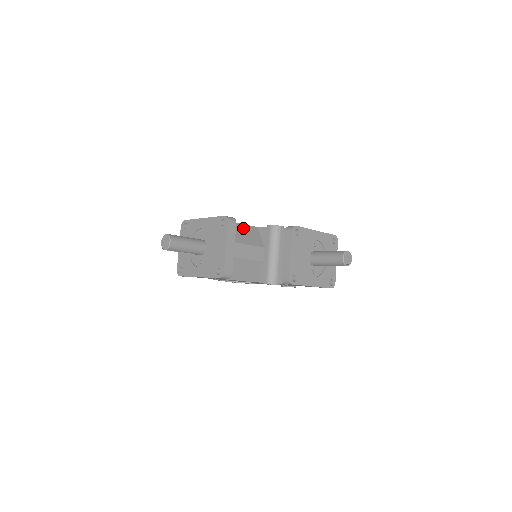
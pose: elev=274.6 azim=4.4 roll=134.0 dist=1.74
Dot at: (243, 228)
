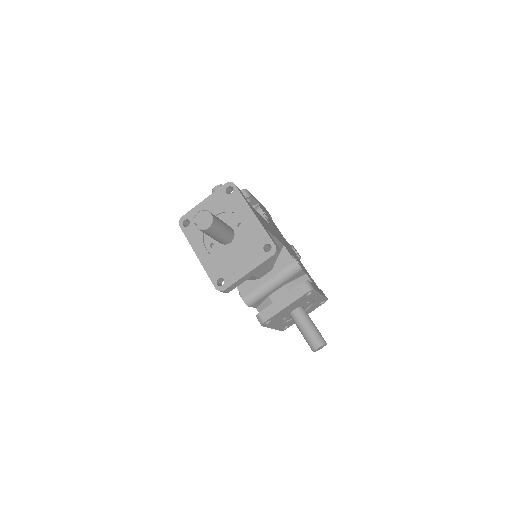
Dot at: occluded
